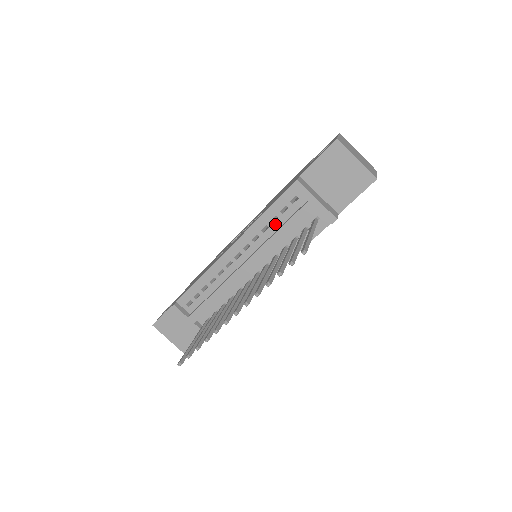
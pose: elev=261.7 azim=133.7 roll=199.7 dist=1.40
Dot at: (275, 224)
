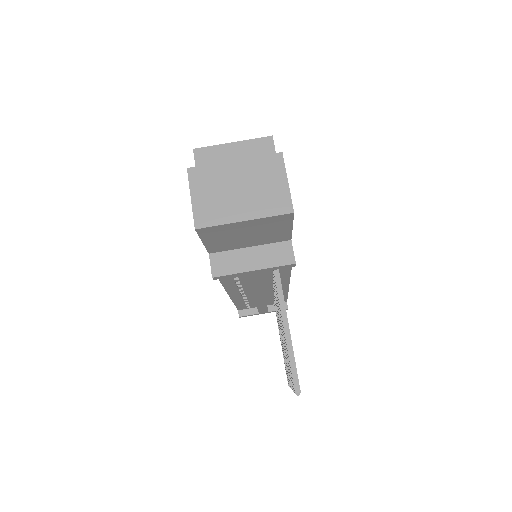
Dot at: (241, 279)
